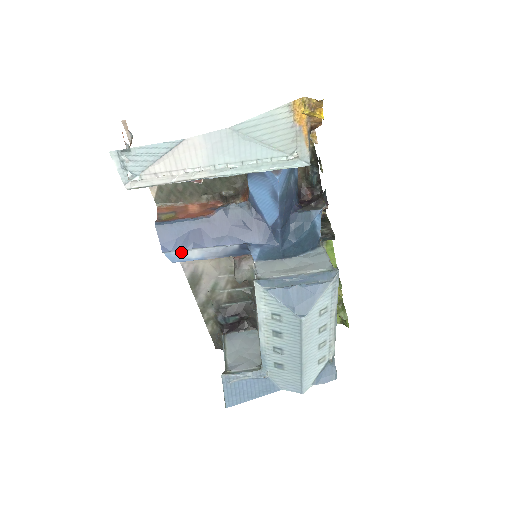
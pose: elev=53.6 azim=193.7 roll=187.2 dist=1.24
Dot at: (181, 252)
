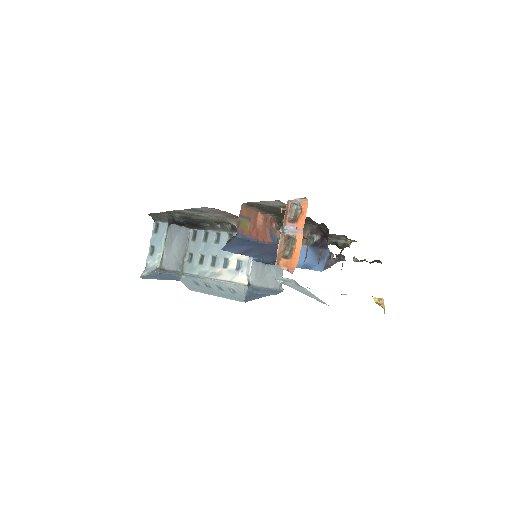
Dot at: occluded
